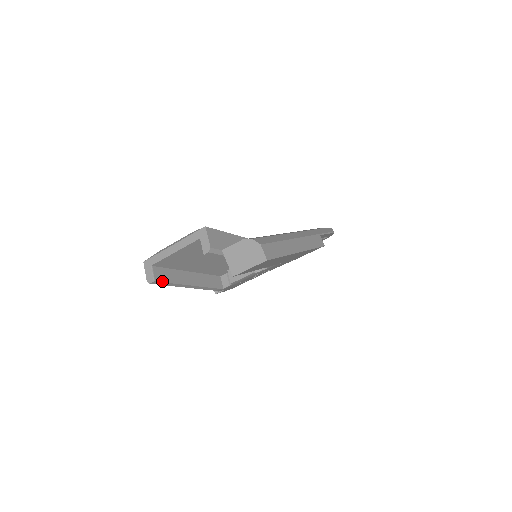
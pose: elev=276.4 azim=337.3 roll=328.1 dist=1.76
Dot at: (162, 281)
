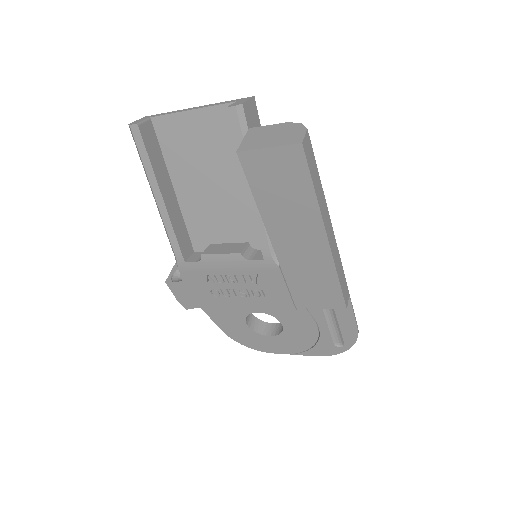
Dot at: (144, 139)
